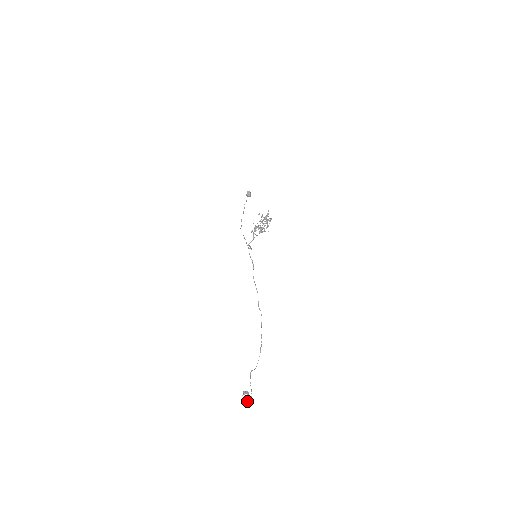
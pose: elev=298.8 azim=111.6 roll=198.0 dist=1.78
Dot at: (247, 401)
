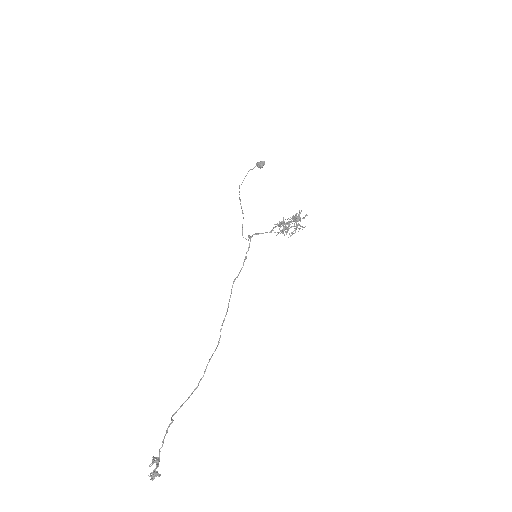
Dot at: occluded
